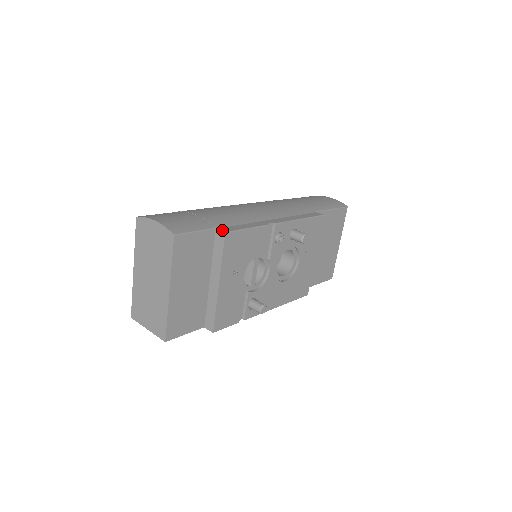
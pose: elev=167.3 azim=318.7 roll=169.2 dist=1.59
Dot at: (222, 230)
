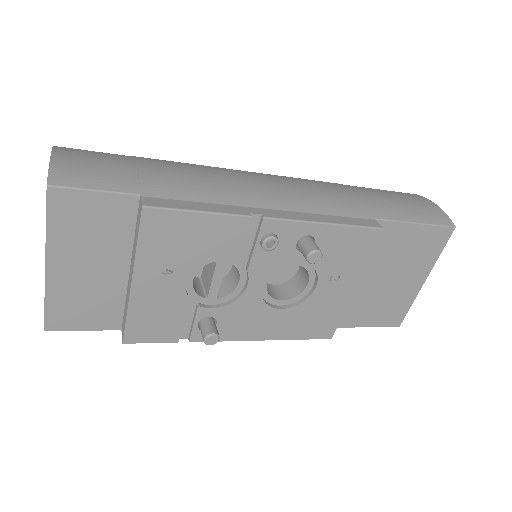
Dot at: (143, 201)
